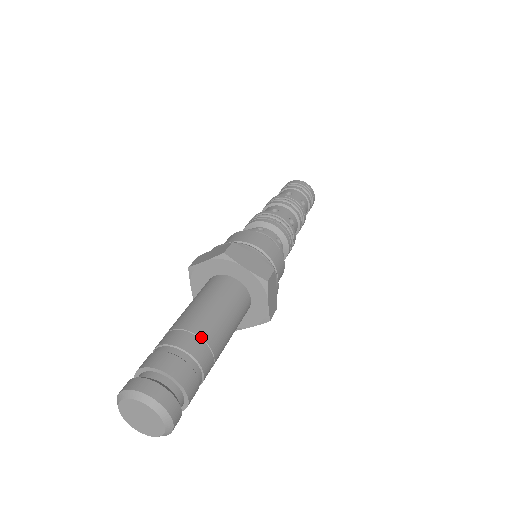
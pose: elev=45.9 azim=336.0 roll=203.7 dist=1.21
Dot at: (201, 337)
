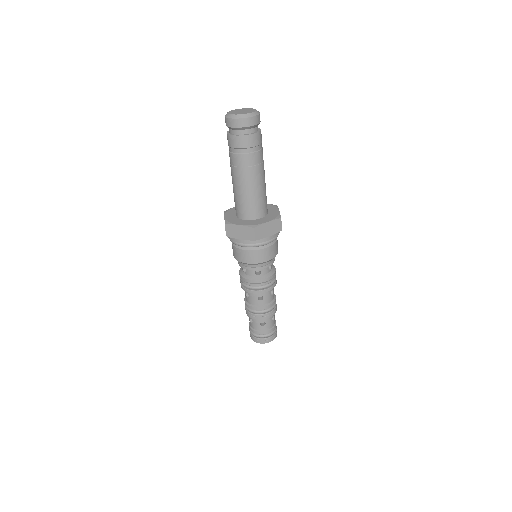
Dot at: occluded
